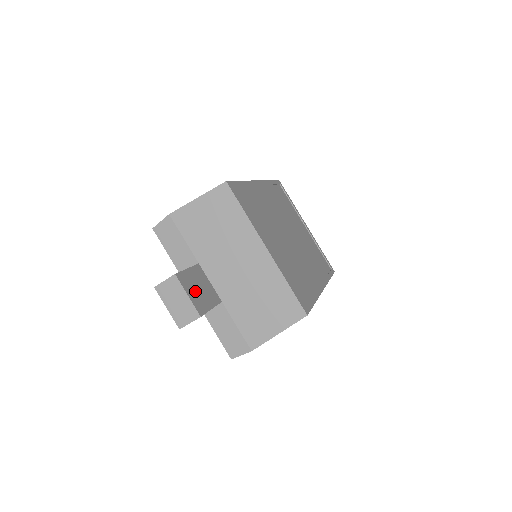
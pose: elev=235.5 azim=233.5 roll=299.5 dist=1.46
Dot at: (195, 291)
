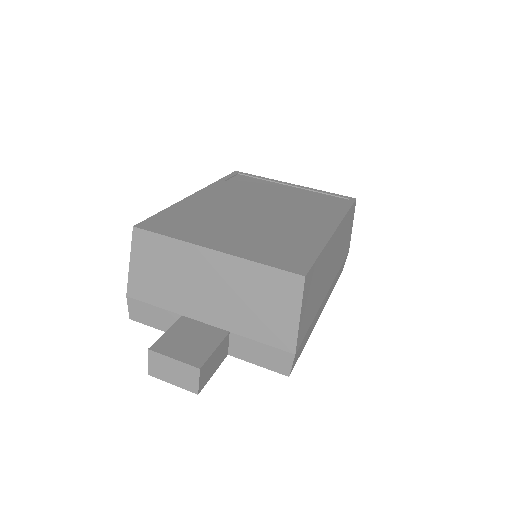
Dot at: (184, 347)
